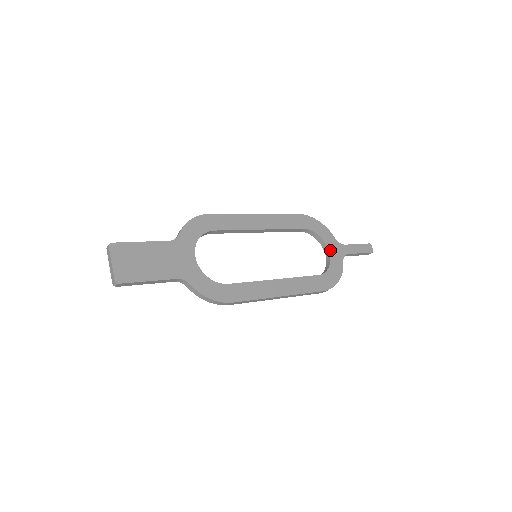
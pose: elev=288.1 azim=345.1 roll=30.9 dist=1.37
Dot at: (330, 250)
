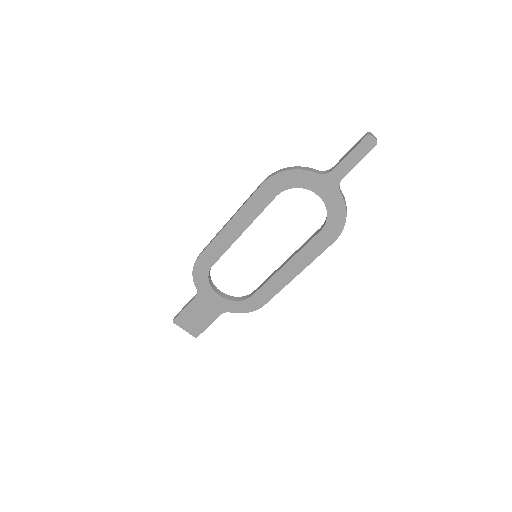
Dot at: (318, 193)
